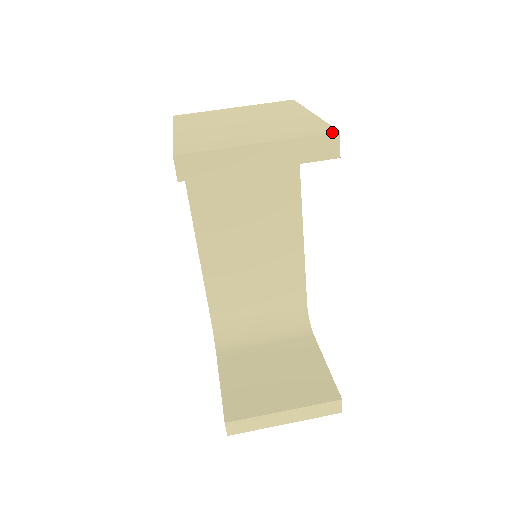
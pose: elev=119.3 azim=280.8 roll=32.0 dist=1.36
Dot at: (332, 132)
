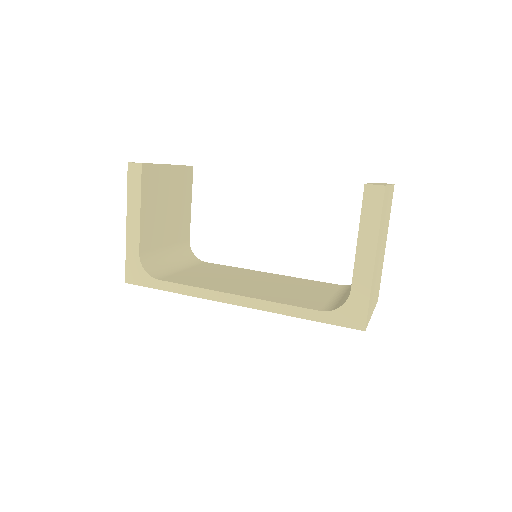
Dot at: occluded
